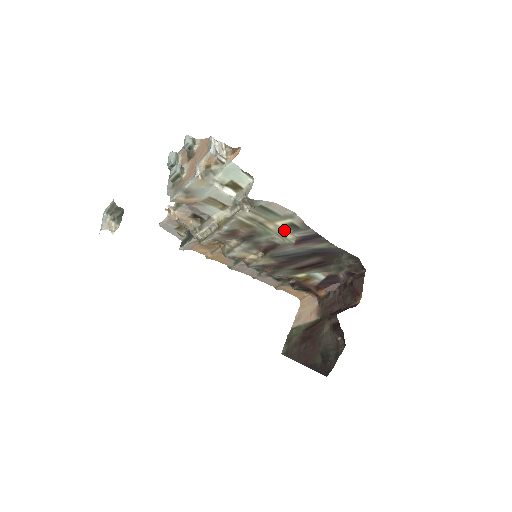
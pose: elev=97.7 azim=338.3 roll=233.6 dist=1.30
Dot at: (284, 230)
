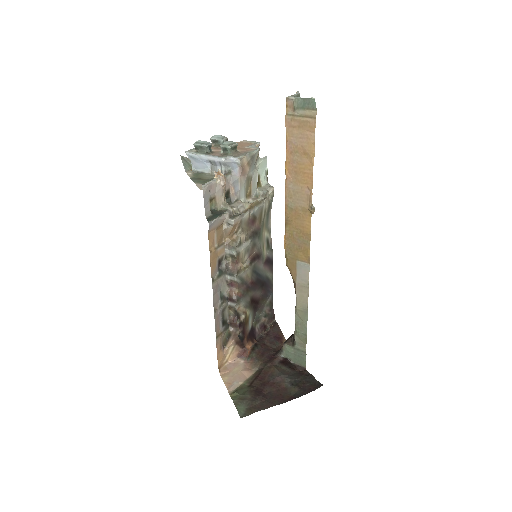
Dot at: (265, 243)
